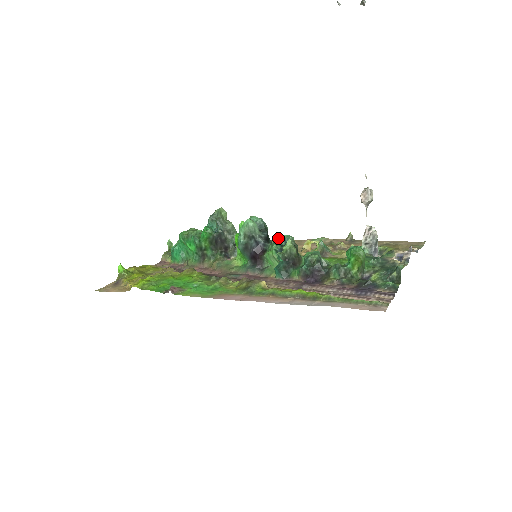
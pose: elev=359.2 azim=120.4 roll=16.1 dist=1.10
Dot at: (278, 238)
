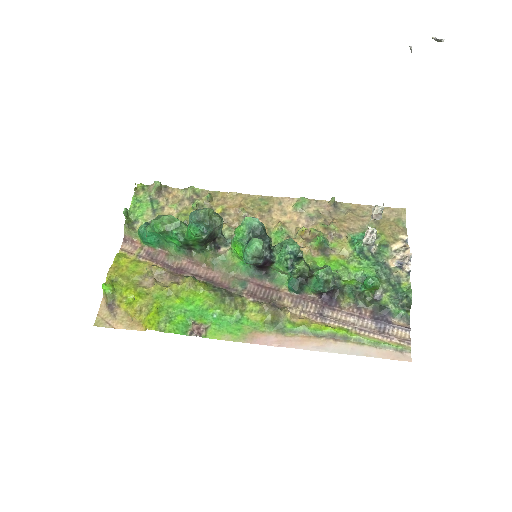
Dot at: (285, 250)
